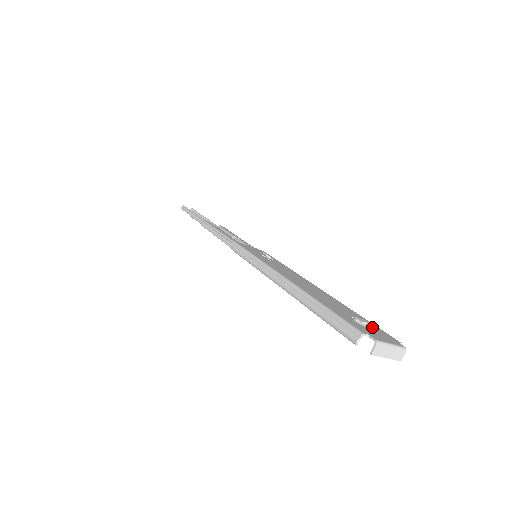
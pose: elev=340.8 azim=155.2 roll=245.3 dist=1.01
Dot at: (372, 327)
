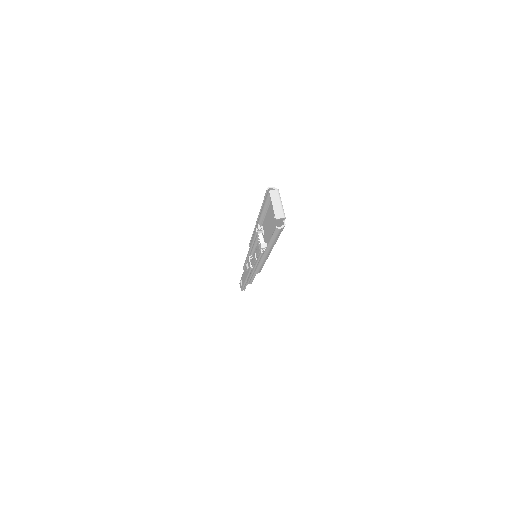
Dot at: occluded
